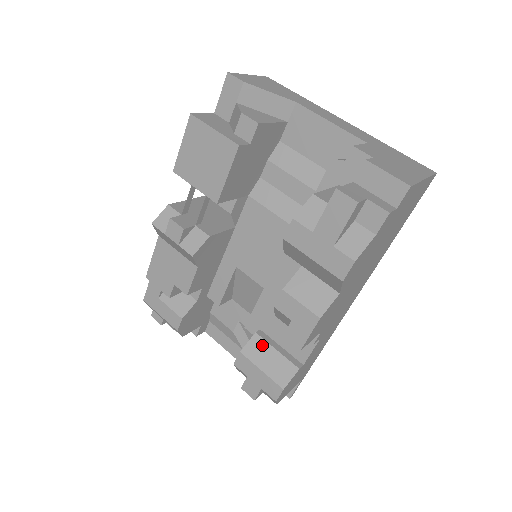
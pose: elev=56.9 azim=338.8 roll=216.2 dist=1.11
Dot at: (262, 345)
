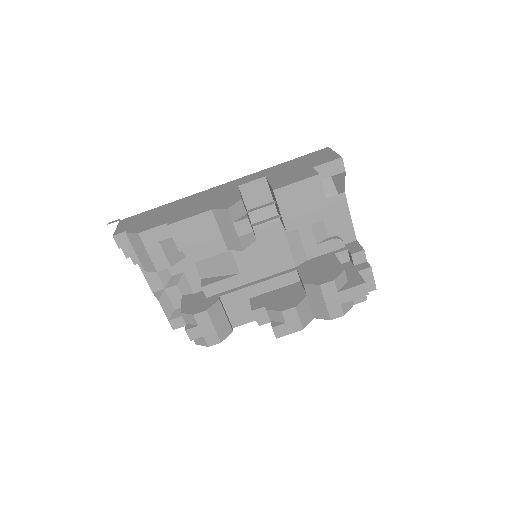
Dot at: (220, 310)
